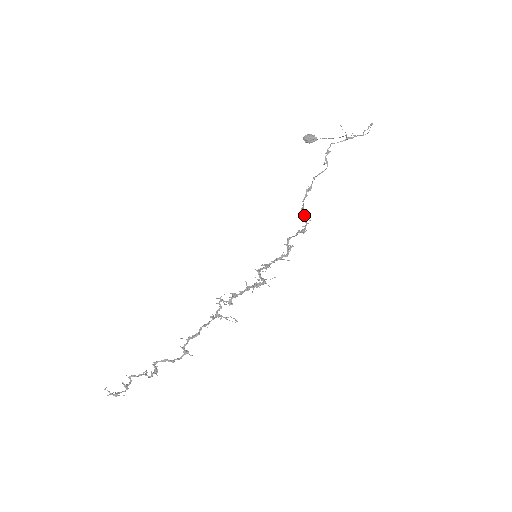
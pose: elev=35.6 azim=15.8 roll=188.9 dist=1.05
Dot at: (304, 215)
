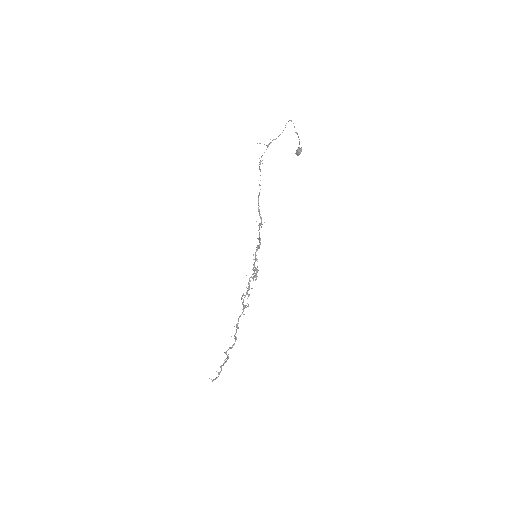
Dot at: (259, 213)
